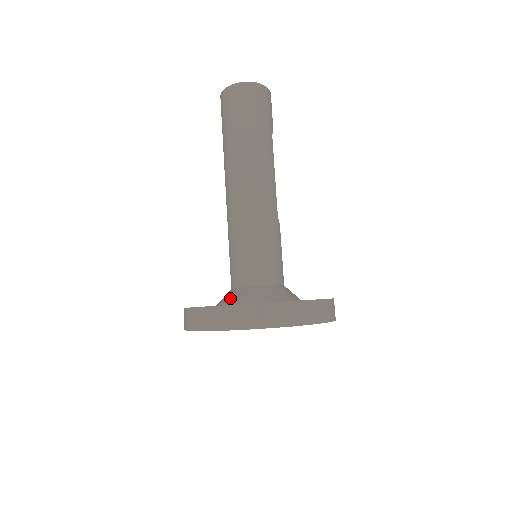
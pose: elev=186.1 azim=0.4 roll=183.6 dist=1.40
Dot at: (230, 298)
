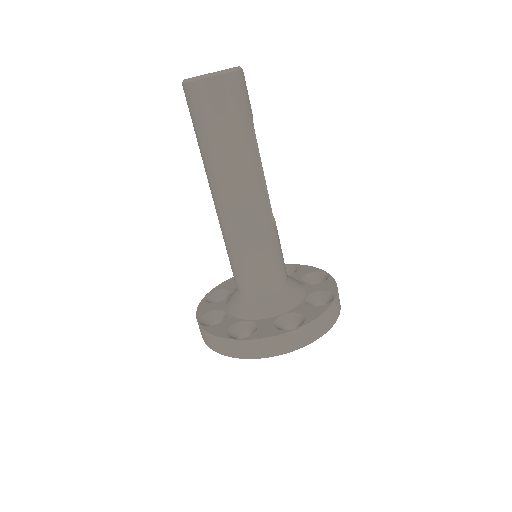
Dot at: (236, 308)
